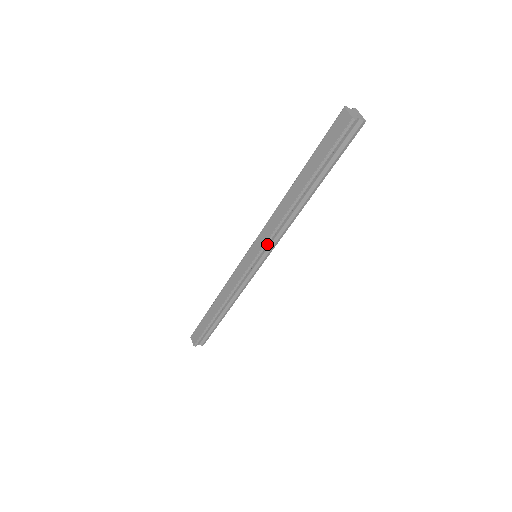
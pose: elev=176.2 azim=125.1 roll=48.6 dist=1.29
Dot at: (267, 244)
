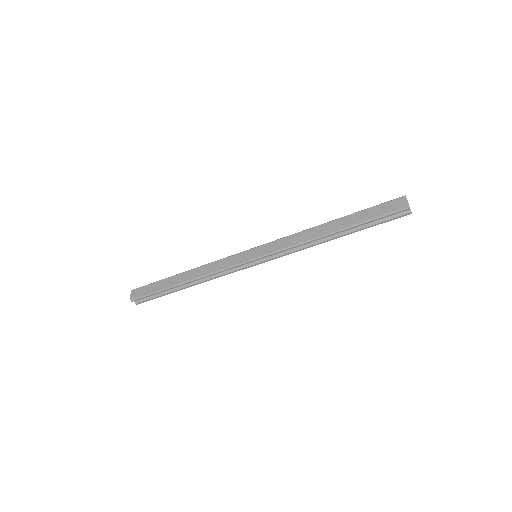
Dot at: (277, 252)
